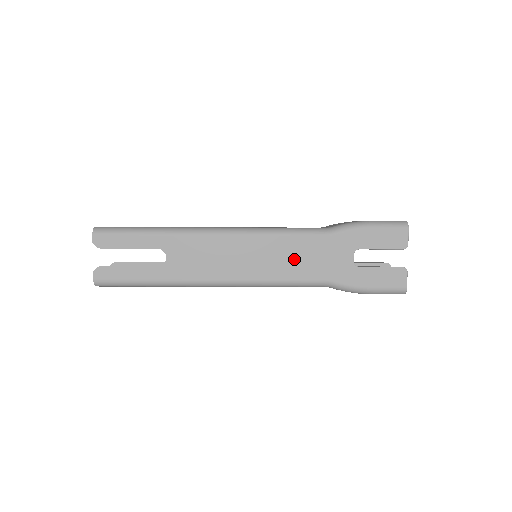
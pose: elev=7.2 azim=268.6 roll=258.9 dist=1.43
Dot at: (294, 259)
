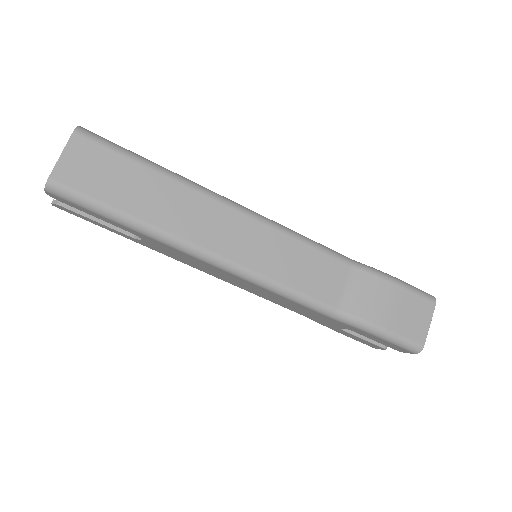
Dot at: occluded
